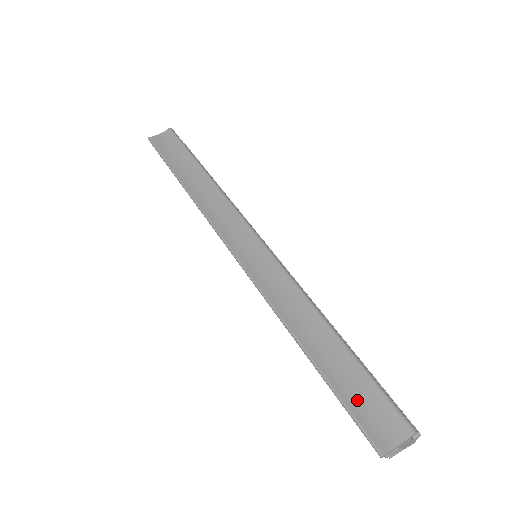
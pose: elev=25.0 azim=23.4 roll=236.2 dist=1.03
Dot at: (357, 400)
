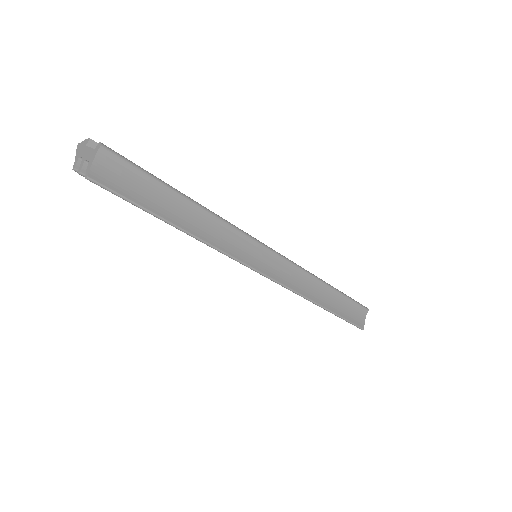
Dot at: (350, 314)
